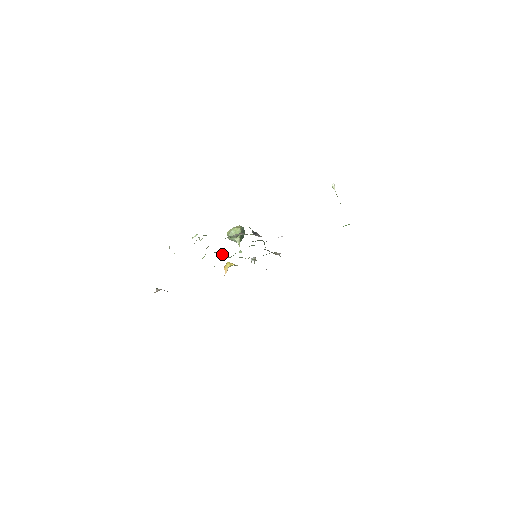
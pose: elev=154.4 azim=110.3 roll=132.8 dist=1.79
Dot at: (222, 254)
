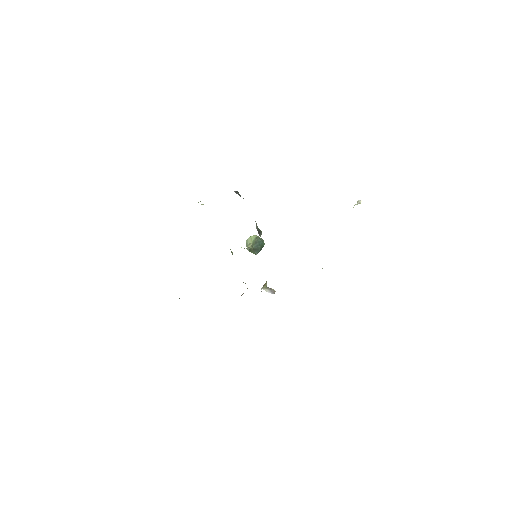
Dot at: occluded
